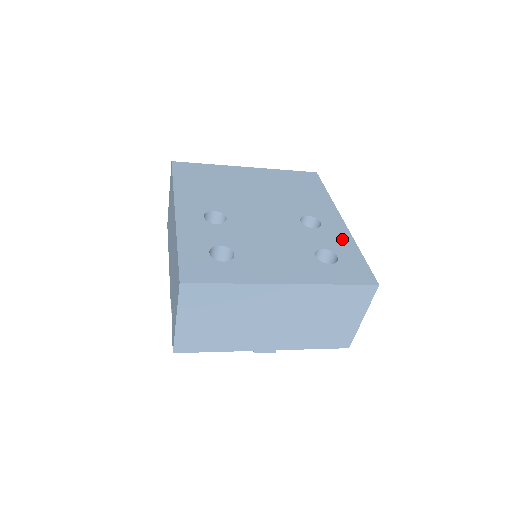
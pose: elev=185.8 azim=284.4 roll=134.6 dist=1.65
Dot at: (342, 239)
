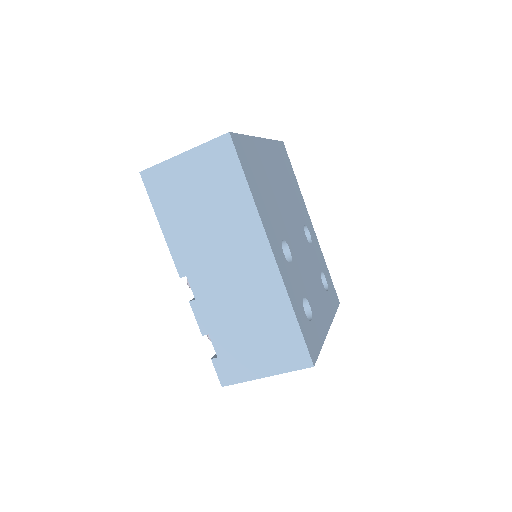
Dot at: (320, 254)
